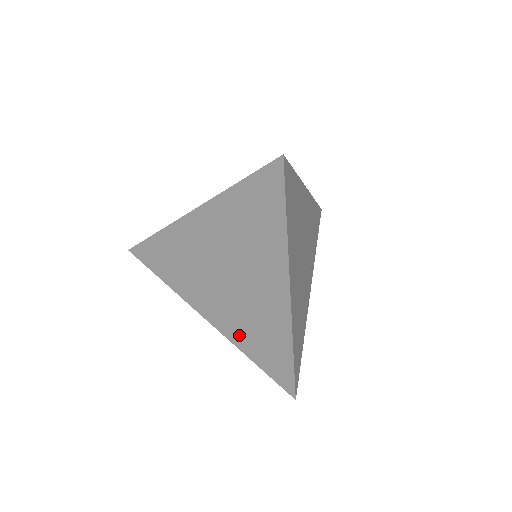
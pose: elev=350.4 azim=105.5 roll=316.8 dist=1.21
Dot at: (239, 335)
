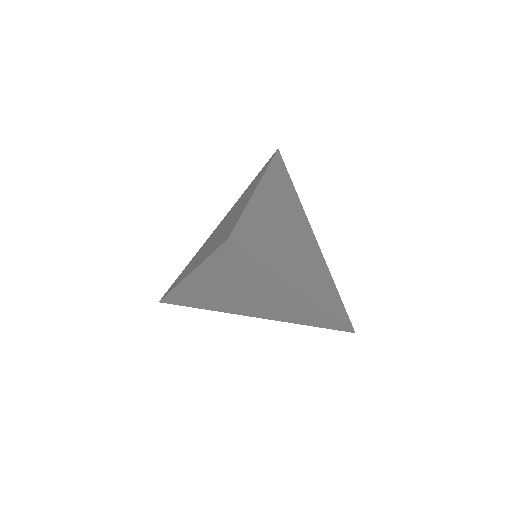
Dot at: occluded
